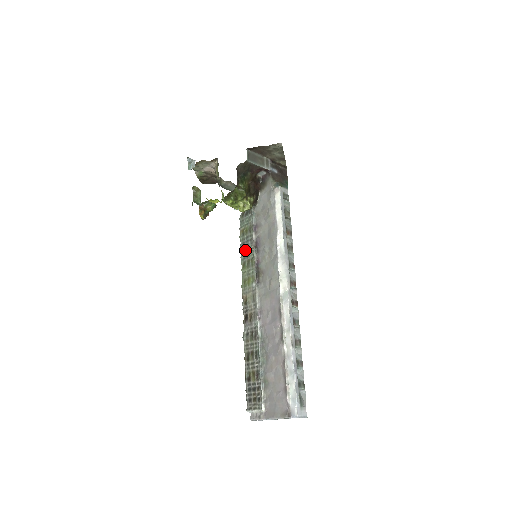
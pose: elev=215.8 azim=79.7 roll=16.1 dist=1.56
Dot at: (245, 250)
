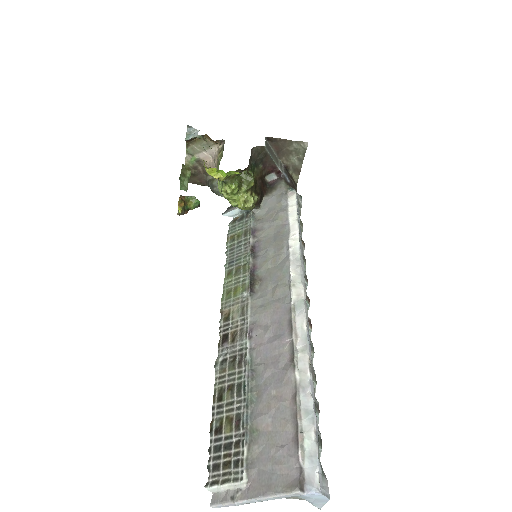
Dot at: (234, 256)
